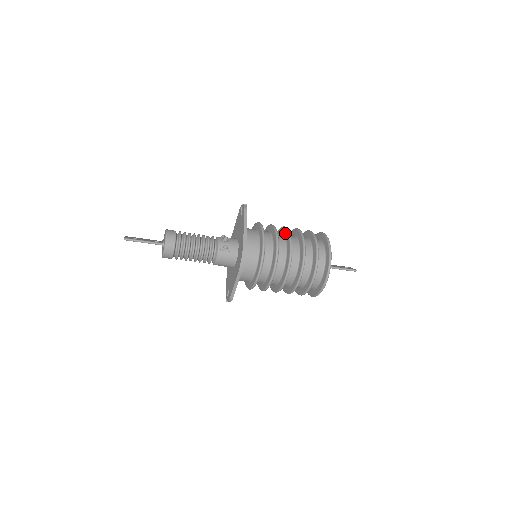
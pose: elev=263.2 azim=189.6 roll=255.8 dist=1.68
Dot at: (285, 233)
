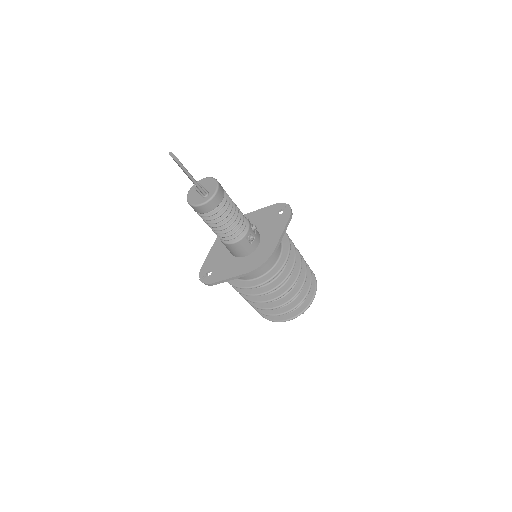
Dot at: occluded
